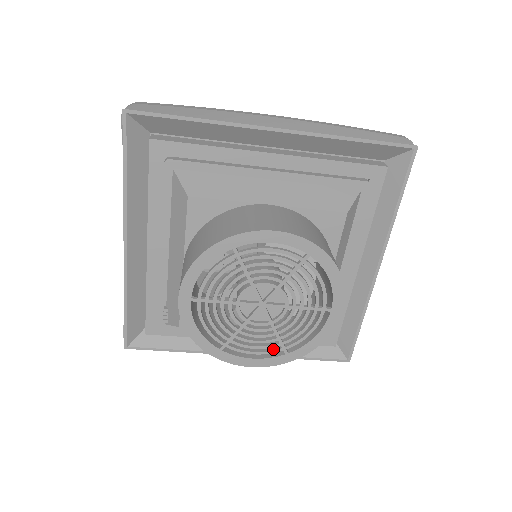
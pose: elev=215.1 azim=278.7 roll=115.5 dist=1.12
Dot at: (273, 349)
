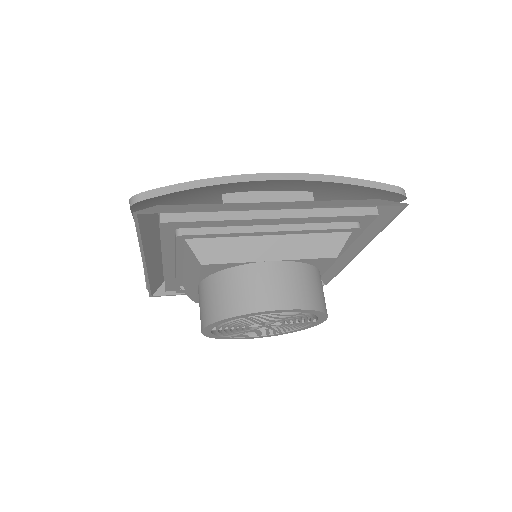
Dot at: (271, 332)
